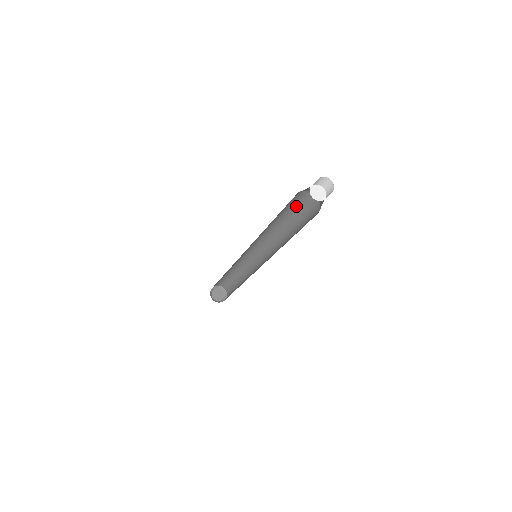
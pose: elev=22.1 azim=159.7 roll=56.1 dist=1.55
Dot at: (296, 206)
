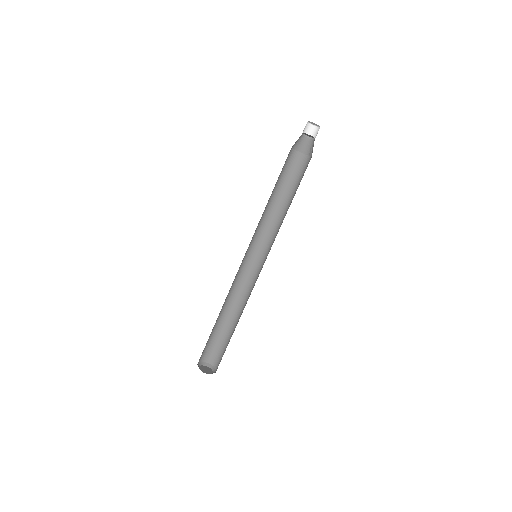
Dot at: (294, 177)
